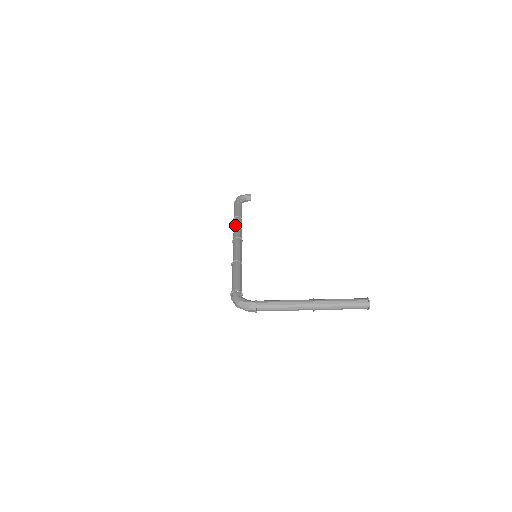
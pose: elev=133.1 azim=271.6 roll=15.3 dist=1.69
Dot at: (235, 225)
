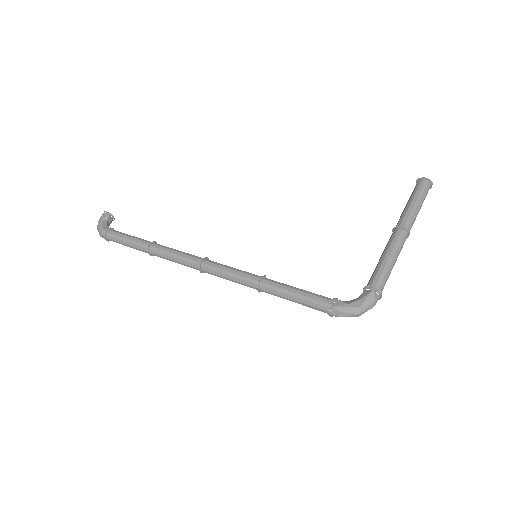
Dot at: (168, 254)
